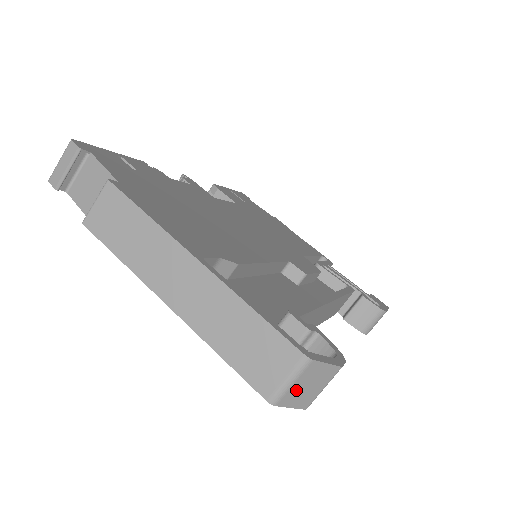
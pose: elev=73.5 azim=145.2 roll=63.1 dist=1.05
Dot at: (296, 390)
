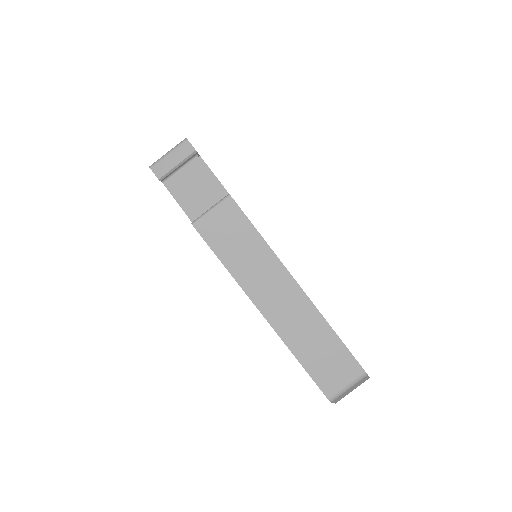
Dot at: (345, 392)
